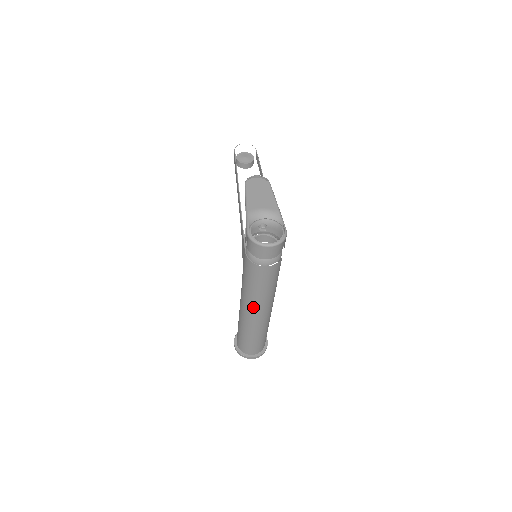
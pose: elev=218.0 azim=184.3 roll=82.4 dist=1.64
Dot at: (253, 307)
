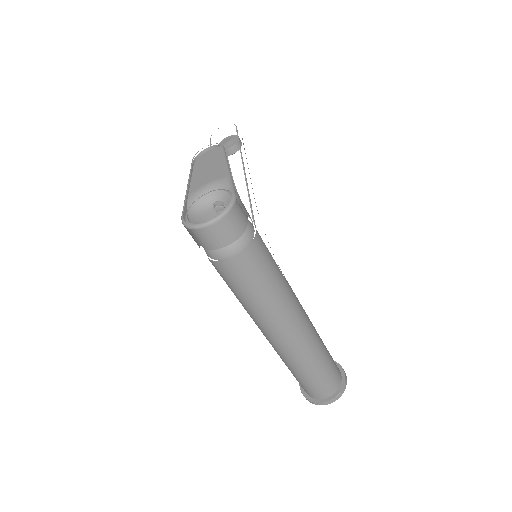
Dot at: (267, 328)
